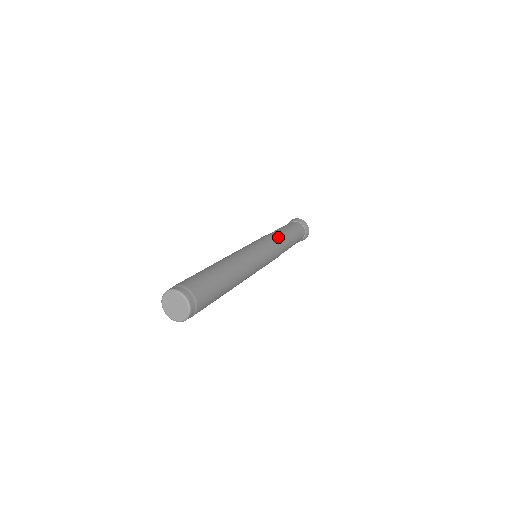
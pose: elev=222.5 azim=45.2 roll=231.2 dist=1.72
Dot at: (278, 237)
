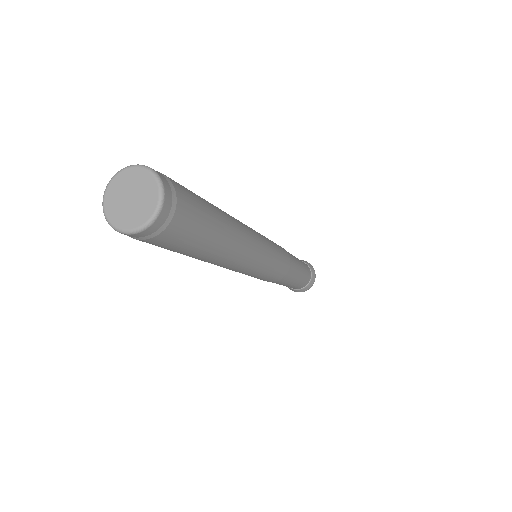
Dot at: (289, 256)
